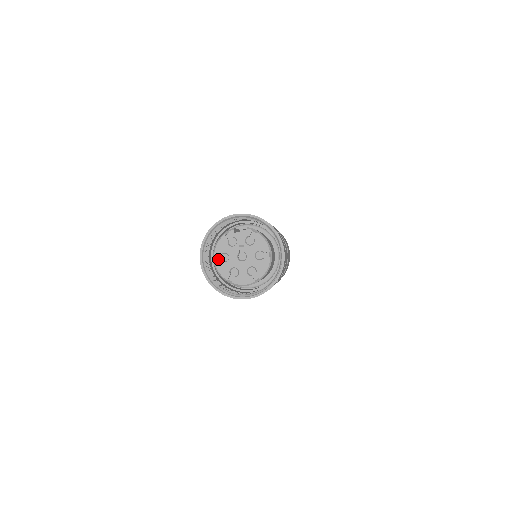
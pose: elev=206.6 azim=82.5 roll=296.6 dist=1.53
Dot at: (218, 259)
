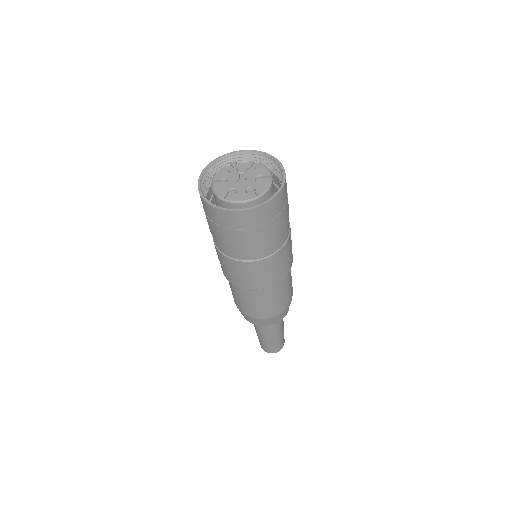
Dot at: (216, 185)
